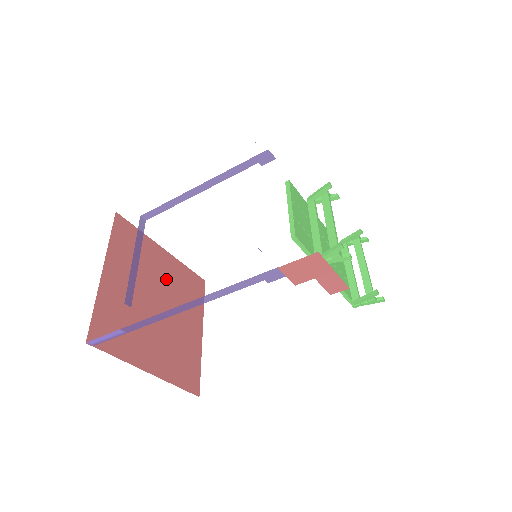
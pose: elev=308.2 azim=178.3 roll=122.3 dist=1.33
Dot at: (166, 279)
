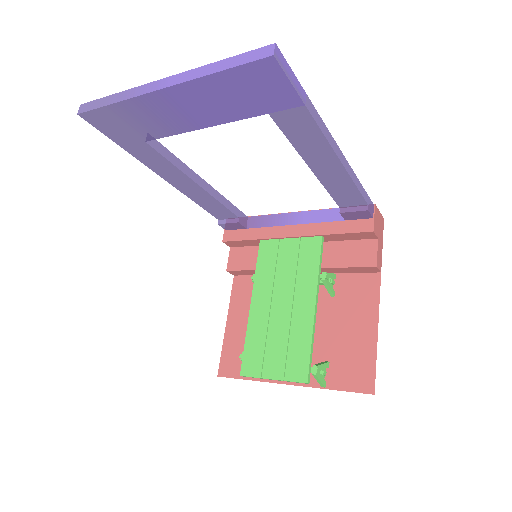
Dot at: occluded
